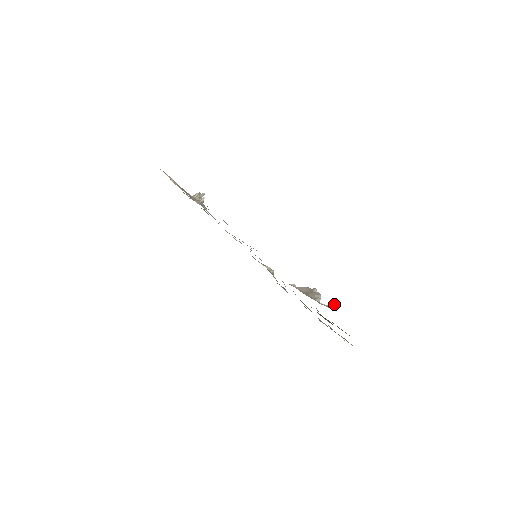
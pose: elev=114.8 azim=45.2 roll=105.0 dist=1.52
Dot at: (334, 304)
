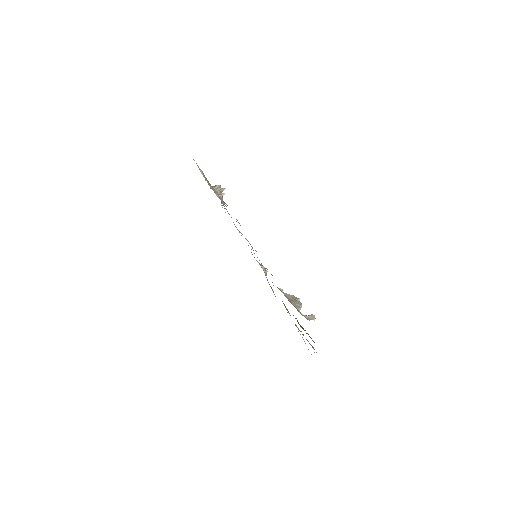
Dot at: (311, 316)
